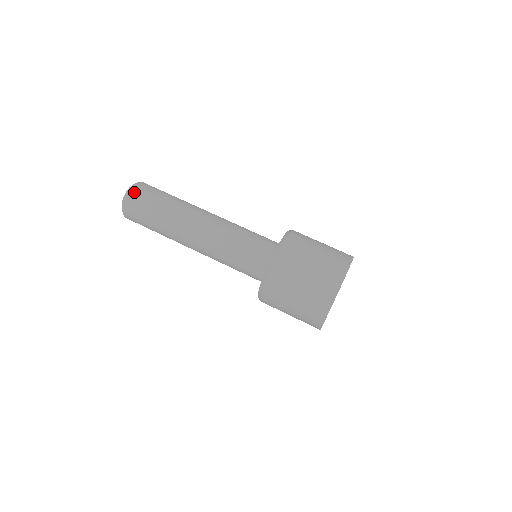
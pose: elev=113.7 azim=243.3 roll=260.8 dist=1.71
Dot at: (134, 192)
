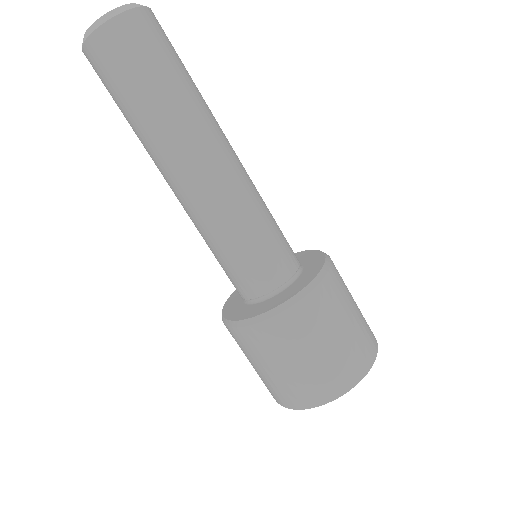
Dot at: (112, 33)
